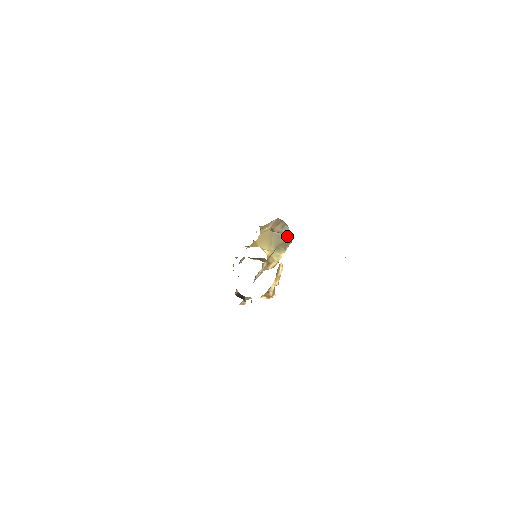
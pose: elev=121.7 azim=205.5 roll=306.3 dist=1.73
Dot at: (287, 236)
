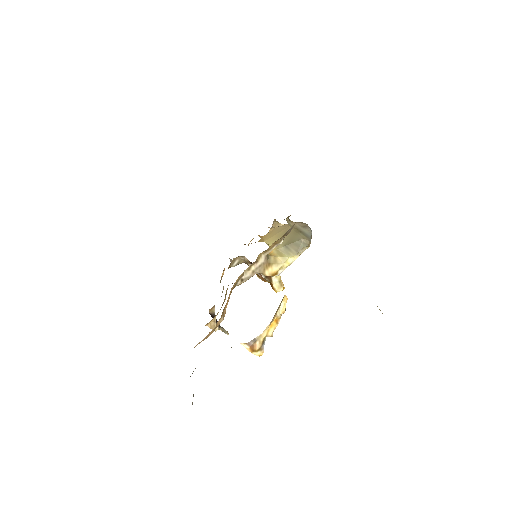
Dot at: (306, 236)
